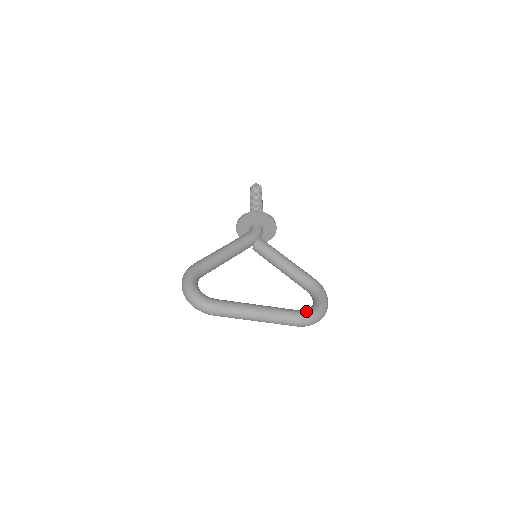
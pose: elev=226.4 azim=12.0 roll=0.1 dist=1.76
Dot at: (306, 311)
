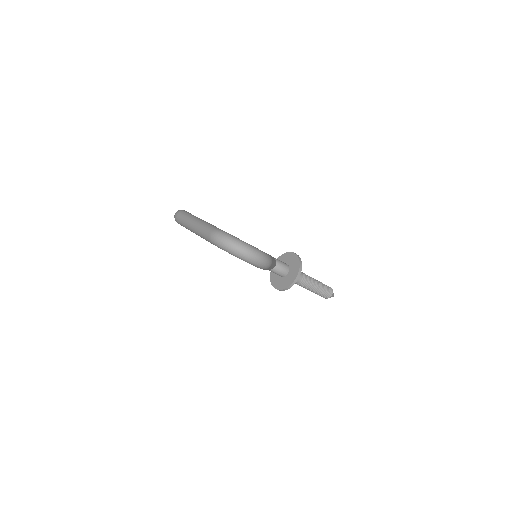
Dot at: occluded
